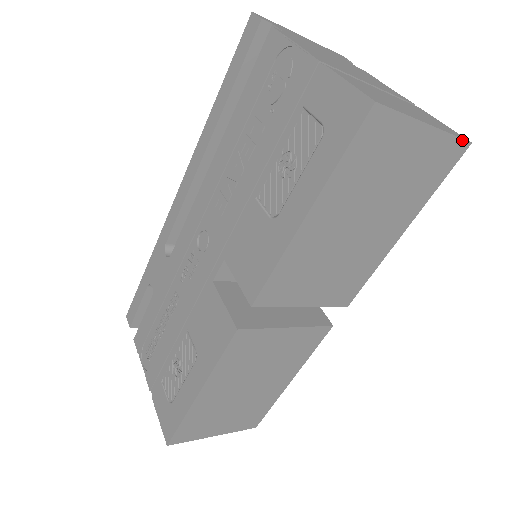
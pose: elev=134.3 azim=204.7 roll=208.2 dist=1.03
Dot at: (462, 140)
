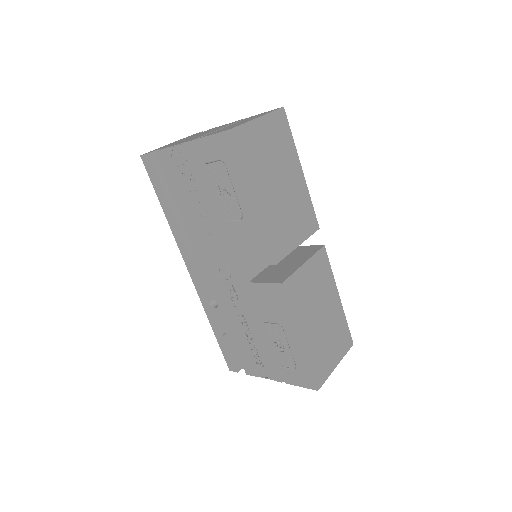
Dot at: (278, 110)
